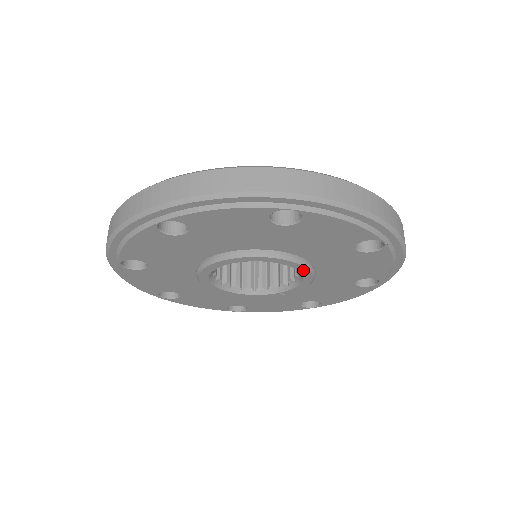
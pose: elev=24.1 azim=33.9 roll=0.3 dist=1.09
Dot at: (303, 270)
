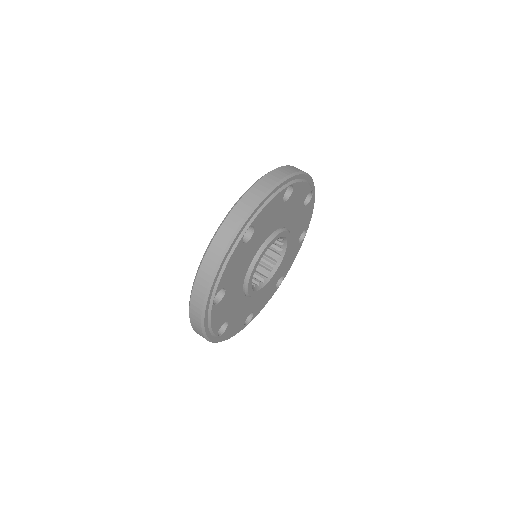
Dot at: (288, 237)
